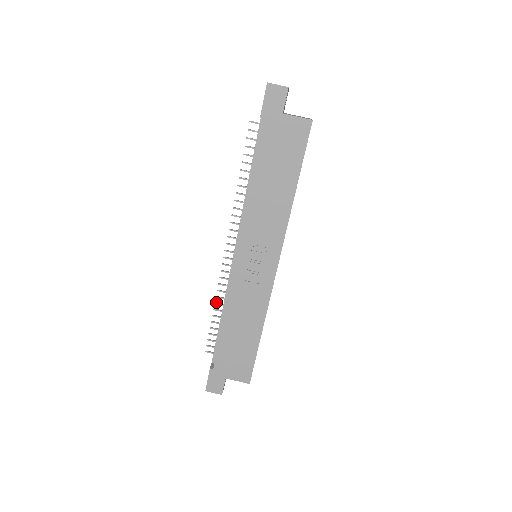
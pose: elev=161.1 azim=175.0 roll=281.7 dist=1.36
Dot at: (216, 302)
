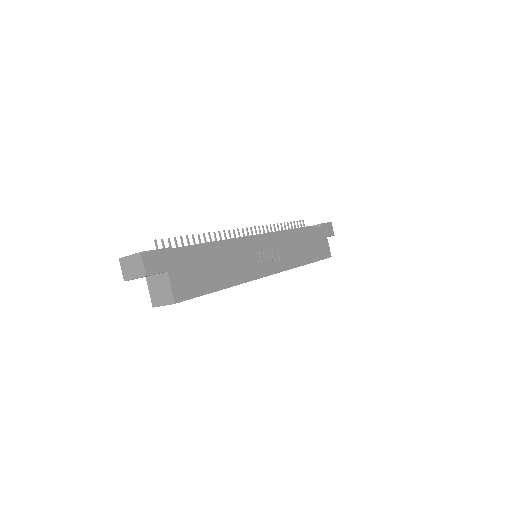
Dot at: (204, 235)
